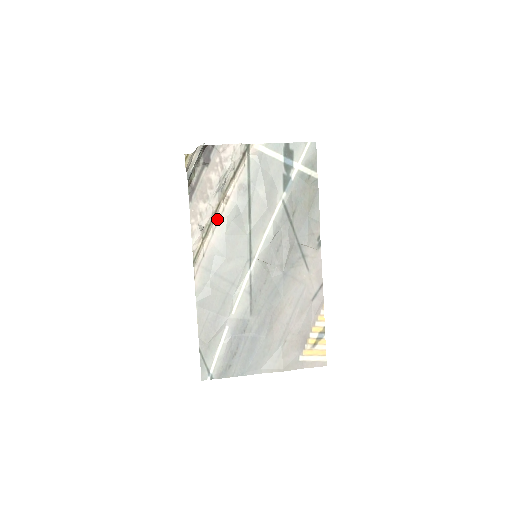
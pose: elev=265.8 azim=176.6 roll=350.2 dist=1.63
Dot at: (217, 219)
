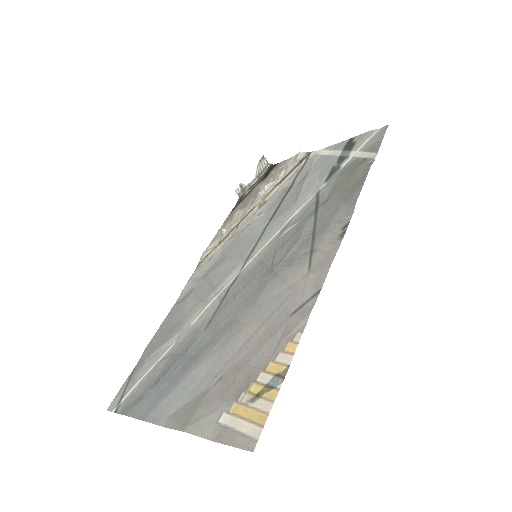
Dot at: (243, 224)
